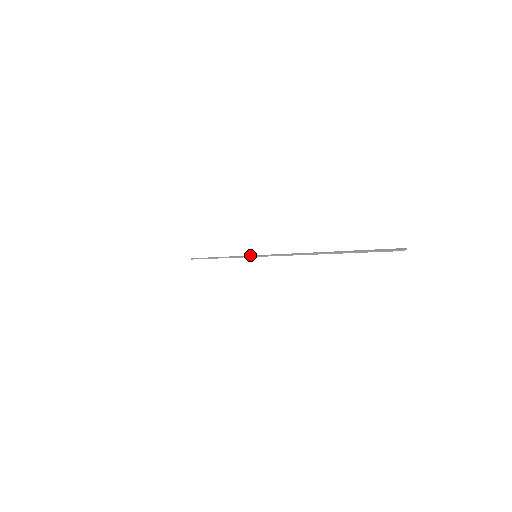
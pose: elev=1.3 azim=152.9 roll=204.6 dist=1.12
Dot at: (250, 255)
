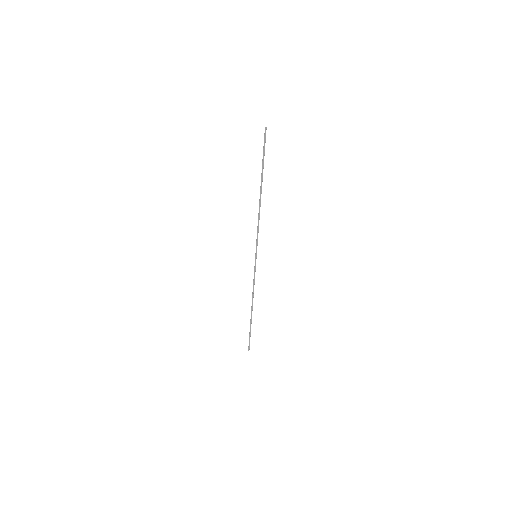
Dot at: occluded
